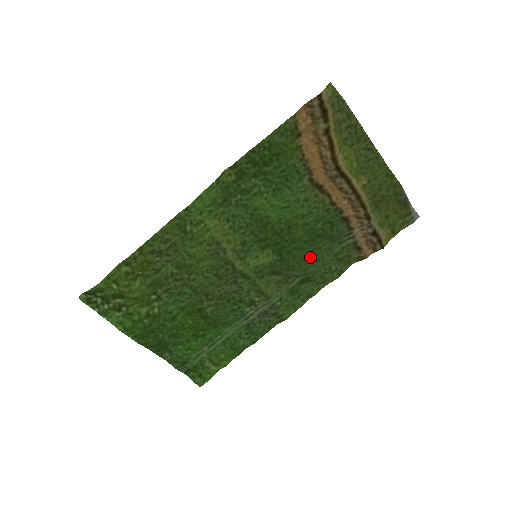
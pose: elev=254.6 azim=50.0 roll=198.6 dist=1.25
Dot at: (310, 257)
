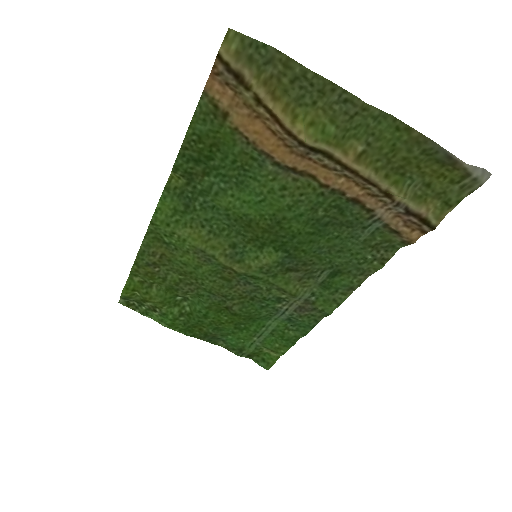
Dot at: (329, 248)
